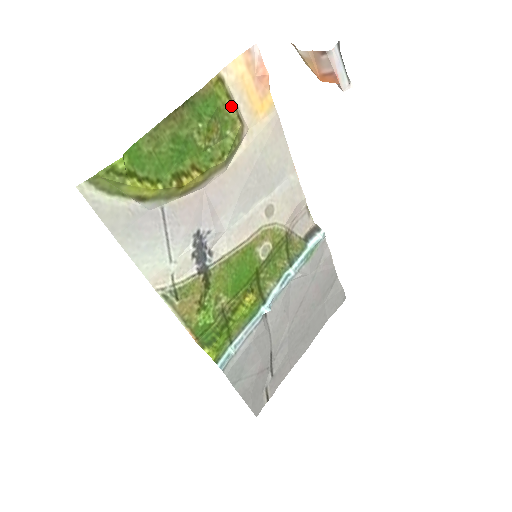
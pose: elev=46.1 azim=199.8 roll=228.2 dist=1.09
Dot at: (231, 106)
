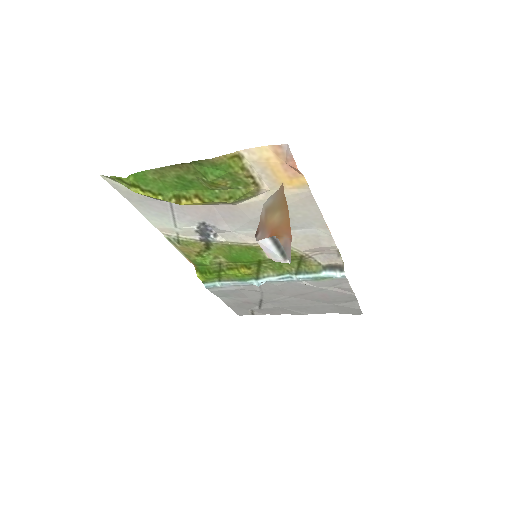
Dot at: (245, 175)
